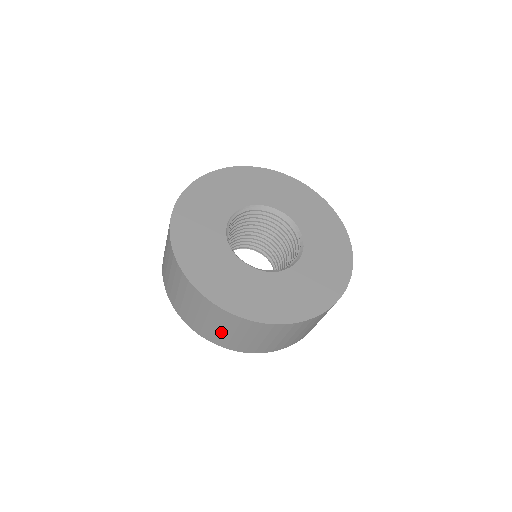
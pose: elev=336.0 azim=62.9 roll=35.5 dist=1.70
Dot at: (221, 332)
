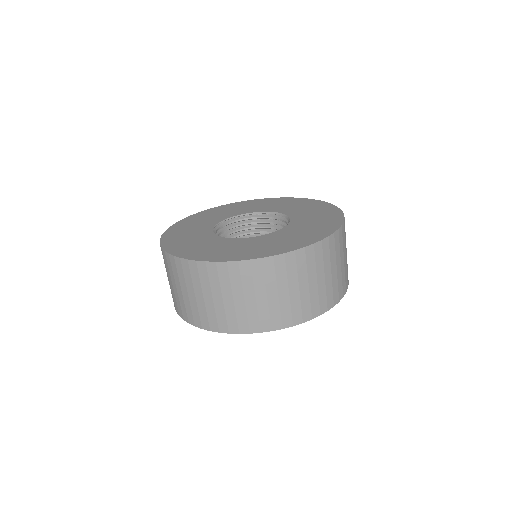
Dot at: (182, 296)
